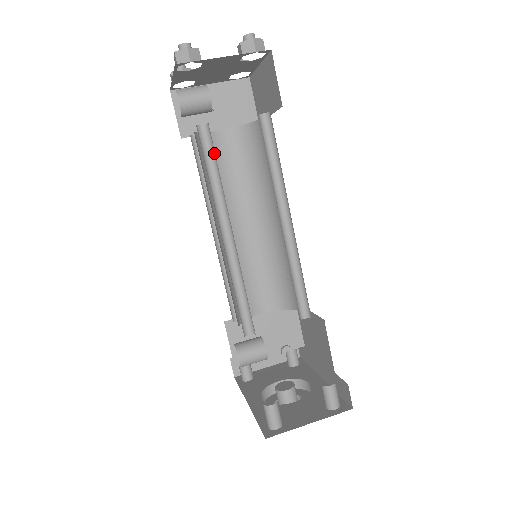
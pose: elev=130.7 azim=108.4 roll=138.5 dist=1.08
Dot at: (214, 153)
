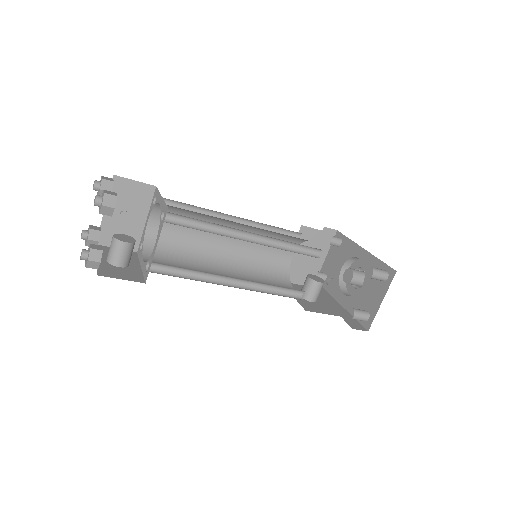
Dot at: (172, 266)
